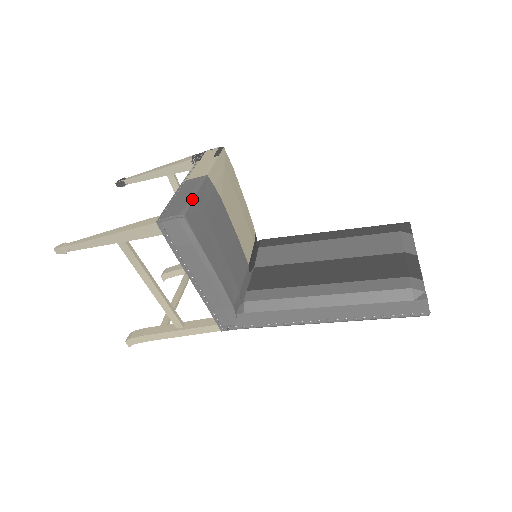
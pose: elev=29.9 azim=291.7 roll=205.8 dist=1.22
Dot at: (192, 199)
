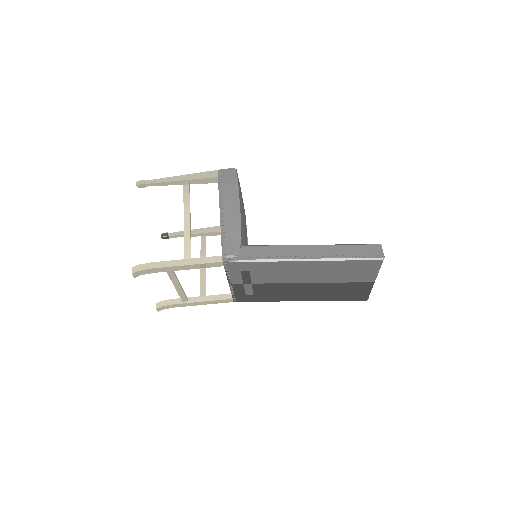
Dot at: occluded
